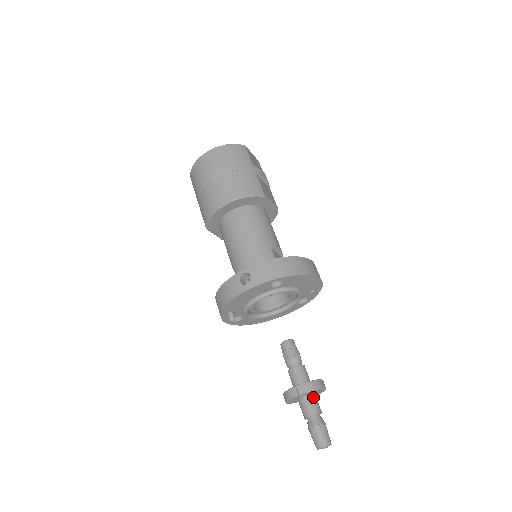
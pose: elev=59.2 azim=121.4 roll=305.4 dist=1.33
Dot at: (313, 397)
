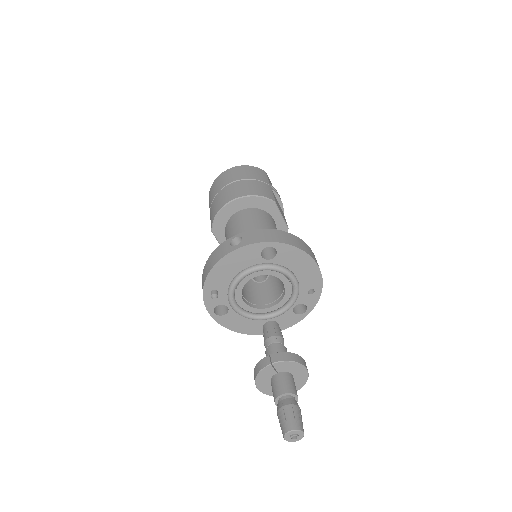
Dot at: (290, 376)
